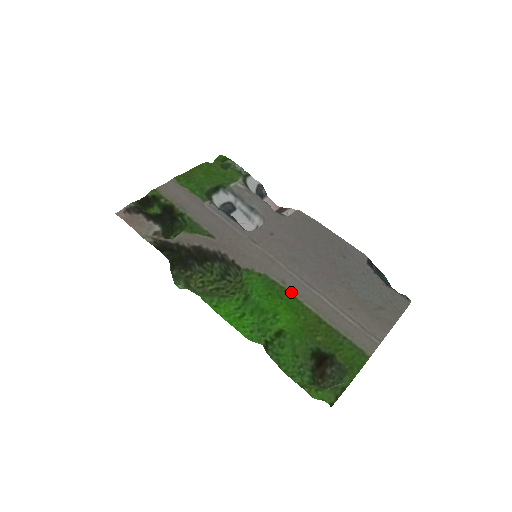
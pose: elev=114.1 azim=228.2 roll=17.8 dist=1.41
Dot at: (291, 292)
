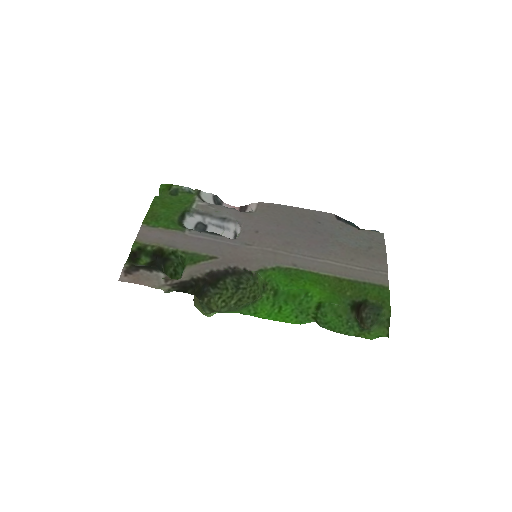
Dot at: (305, 270)
